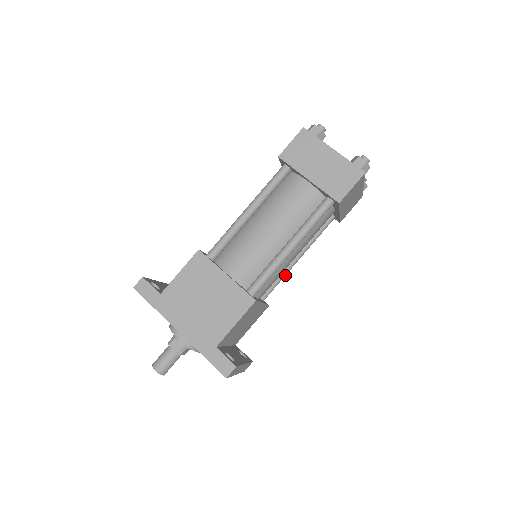
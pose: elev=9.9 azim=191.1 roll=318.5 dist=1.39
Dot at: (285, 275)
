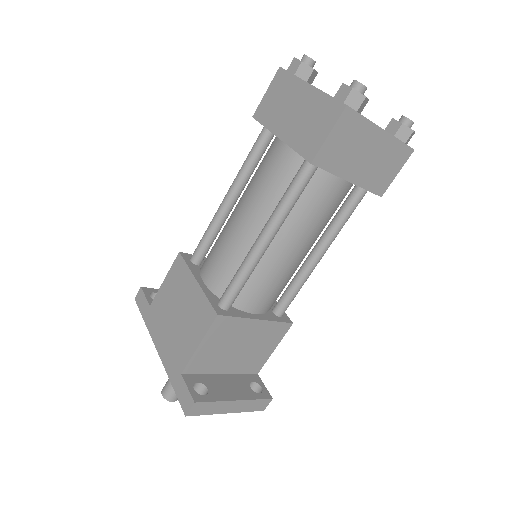
Dot at: (304, 281)
